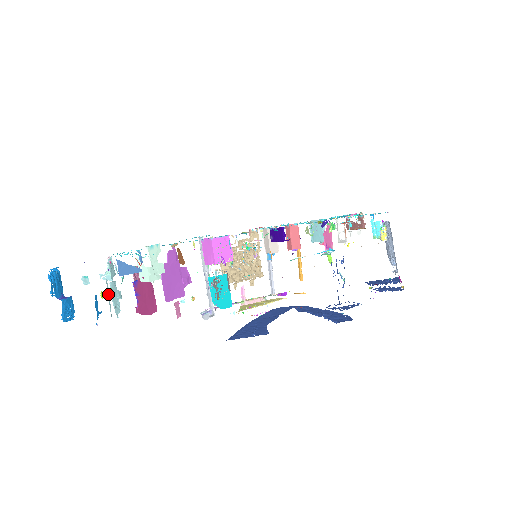
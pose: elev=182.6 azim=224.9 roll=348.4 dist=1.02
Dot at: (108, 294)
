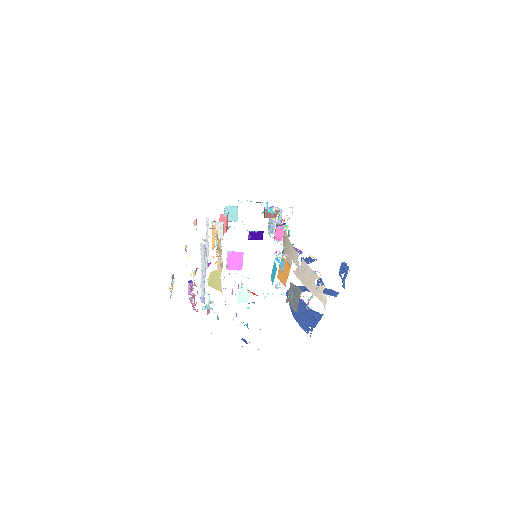
Dot at: occluded
